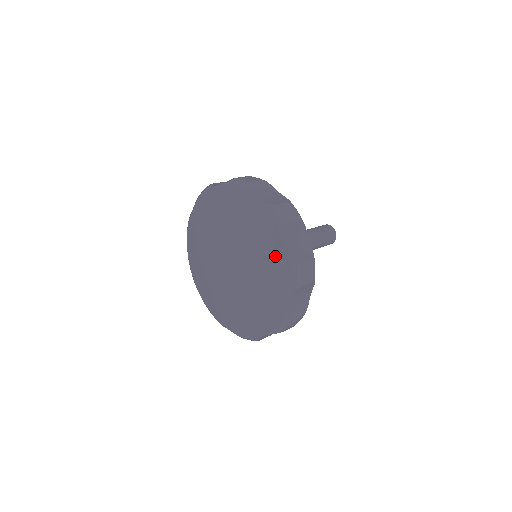
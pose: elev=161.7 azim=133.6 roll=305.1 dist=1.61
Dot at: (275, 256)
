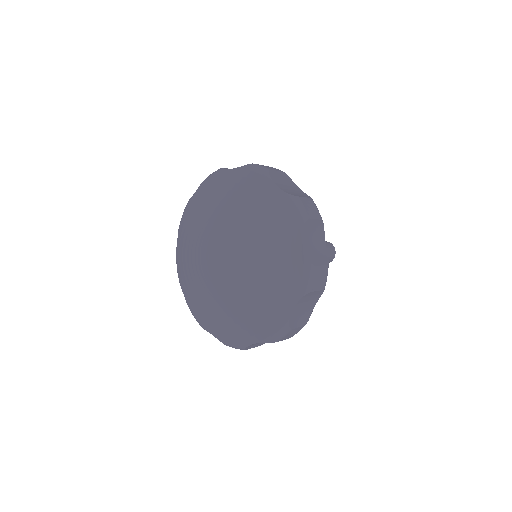
Dot at: (277, 306)
